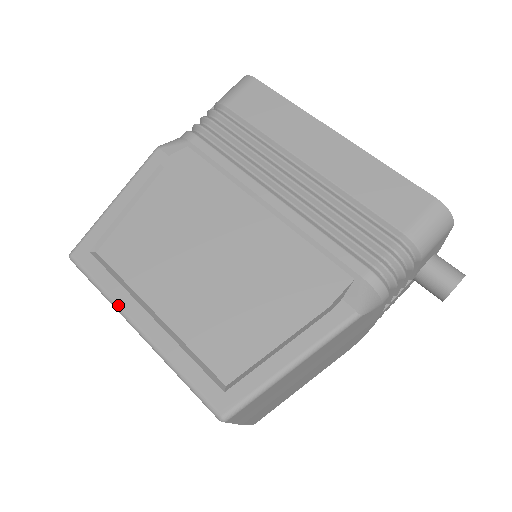
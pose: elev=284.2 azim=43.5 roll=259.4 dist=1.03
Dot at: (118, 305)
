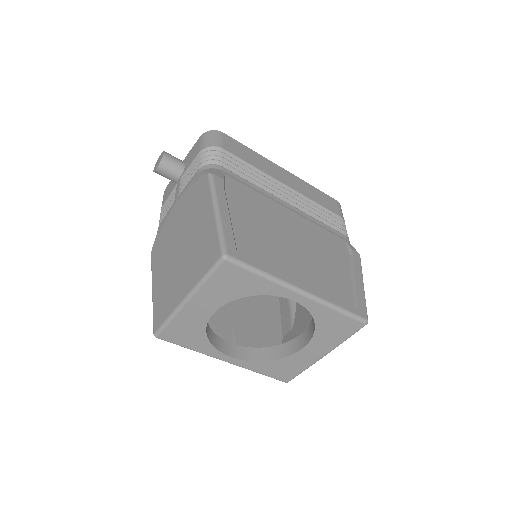
Dot at: (282, 280)
